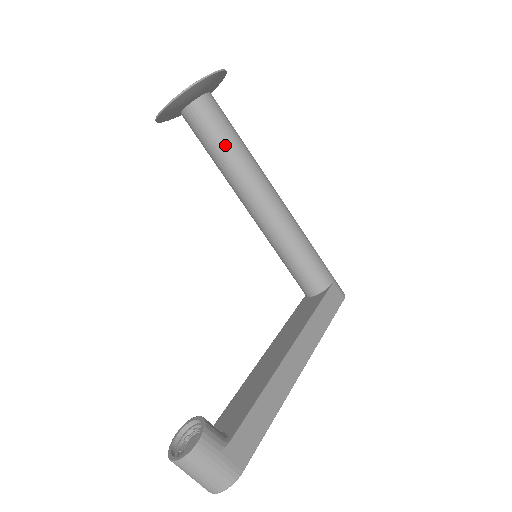
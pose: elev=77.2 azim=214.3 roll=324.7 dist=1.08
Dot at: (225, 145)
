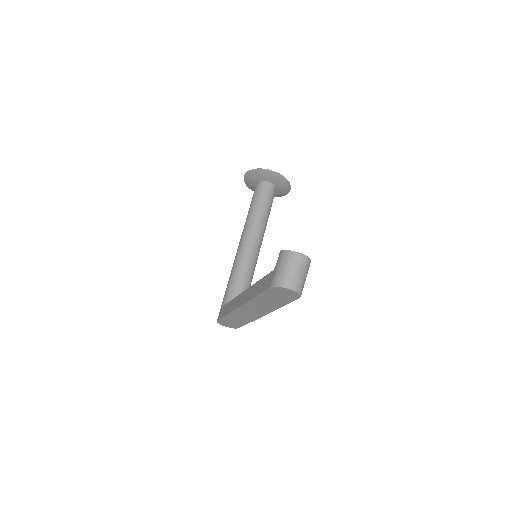
Dot at: (268, 211)
